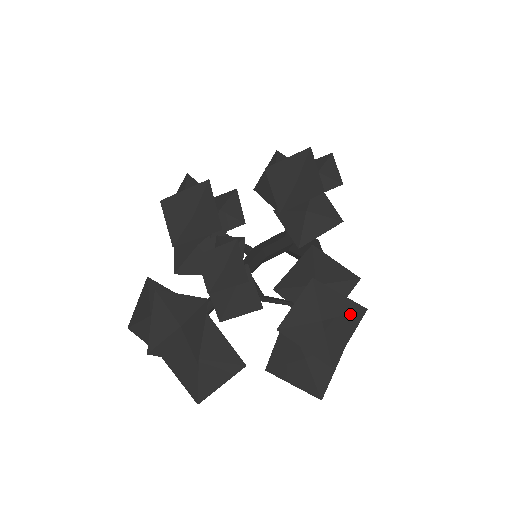
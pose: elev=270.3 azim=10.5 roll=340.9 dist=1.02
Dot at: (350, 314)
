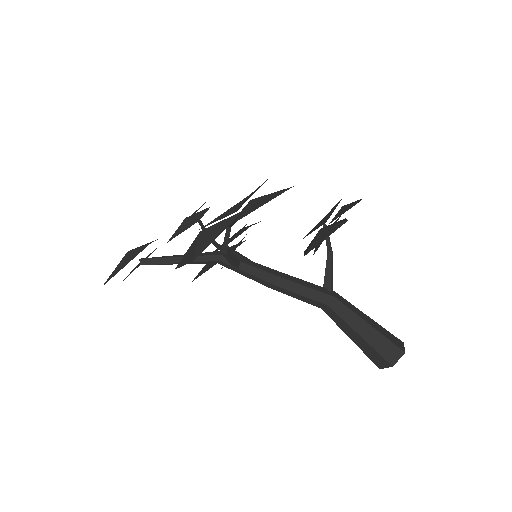
Dot at: occluded
